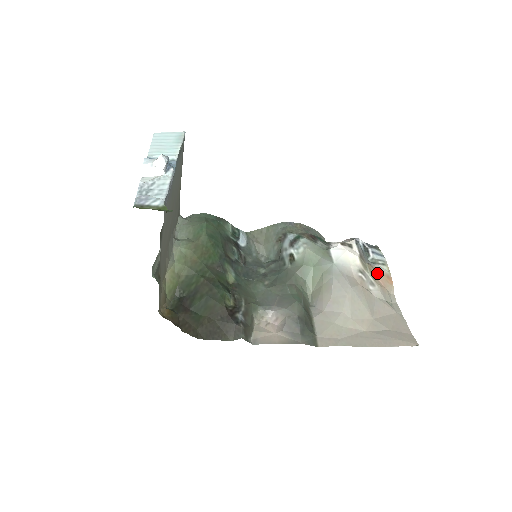
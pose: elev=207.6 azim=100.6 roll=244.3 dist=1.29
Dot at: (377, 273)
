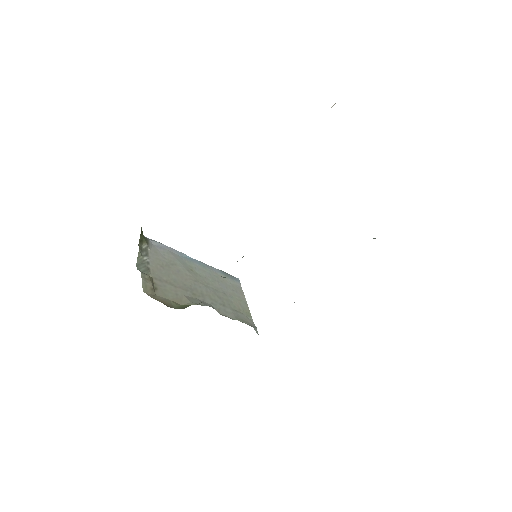
Dot at: occluded
